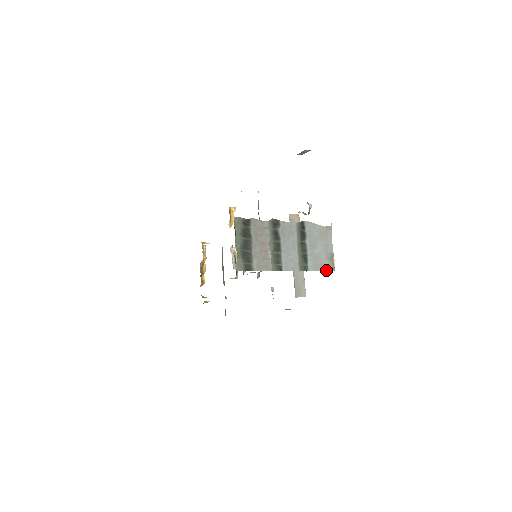
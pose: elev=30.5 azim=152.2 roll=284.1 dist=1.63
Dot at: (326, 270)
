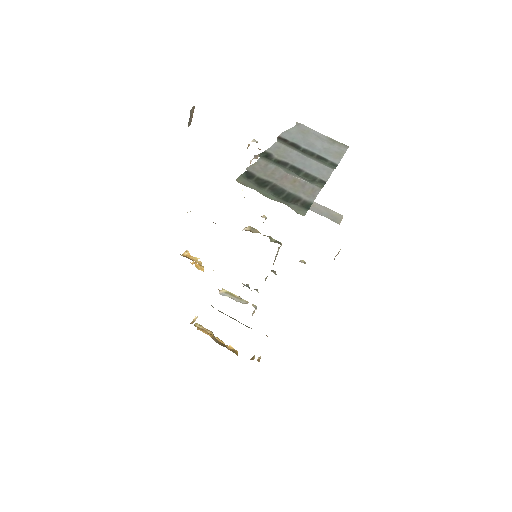
Dot at: (344, 152)
